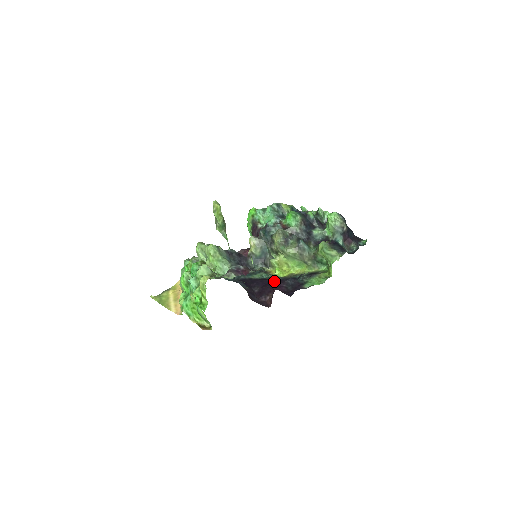
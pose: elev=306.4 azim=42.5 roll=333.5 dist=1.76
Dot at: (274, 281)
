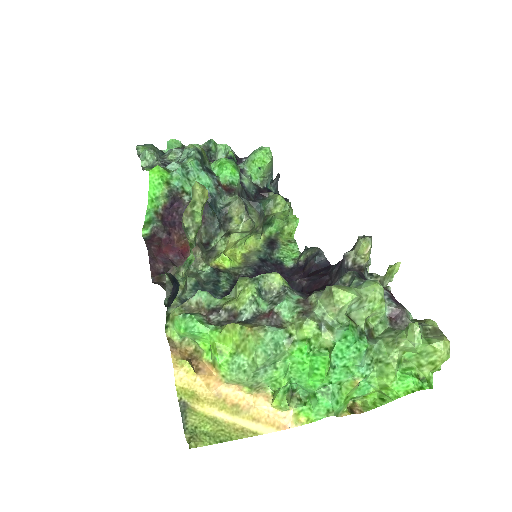
Dot at: occluded
